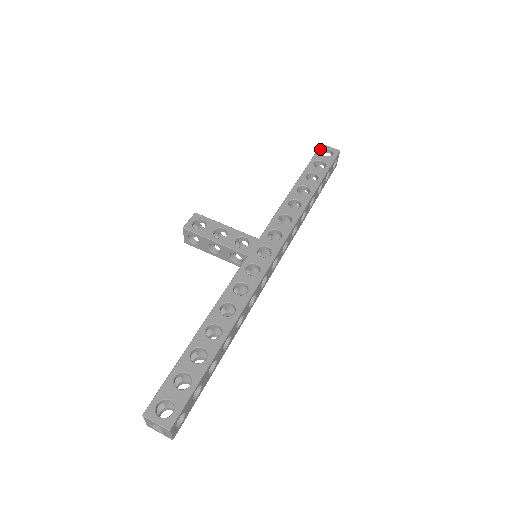
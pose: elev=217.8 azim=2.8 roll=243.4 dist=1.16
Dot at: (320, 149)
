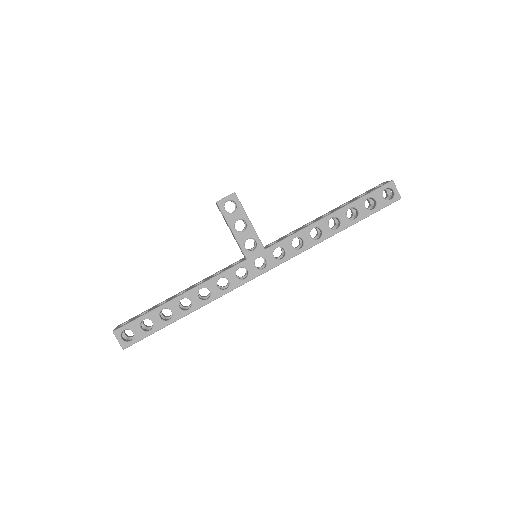
Dot at: (386, 186)
